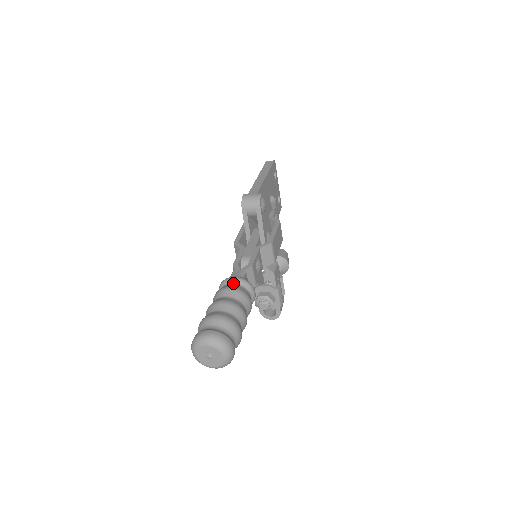
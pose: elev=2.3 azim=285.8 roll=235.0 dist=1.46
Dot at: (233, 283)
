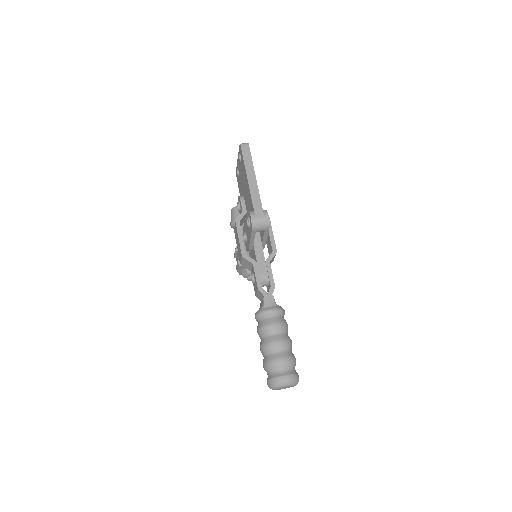
Dot at: (273, 316)
